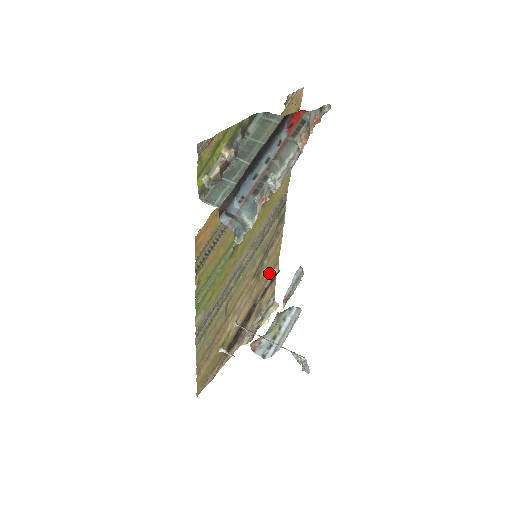
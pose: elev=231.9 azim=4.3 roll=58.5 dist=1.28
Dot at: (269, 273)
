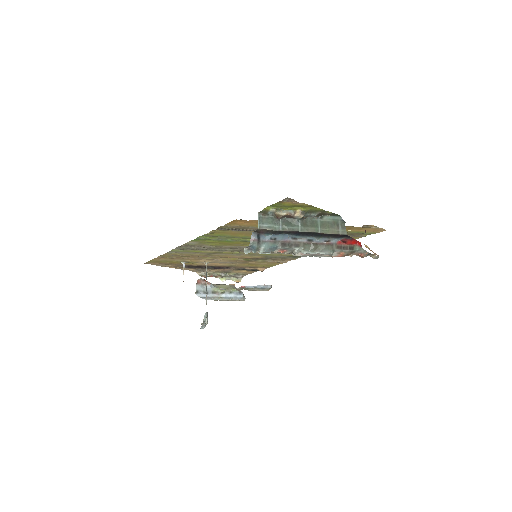
Dot at: (256, 266)
